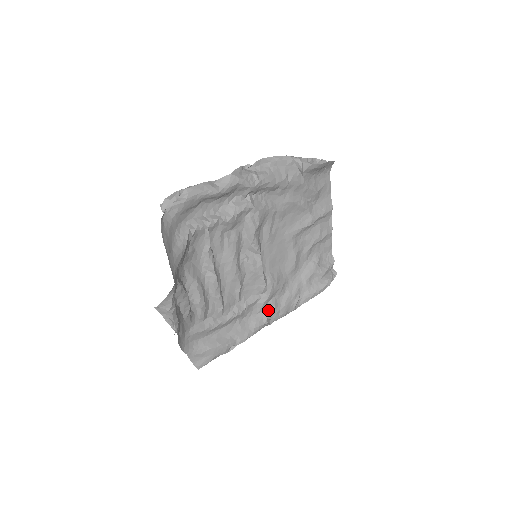
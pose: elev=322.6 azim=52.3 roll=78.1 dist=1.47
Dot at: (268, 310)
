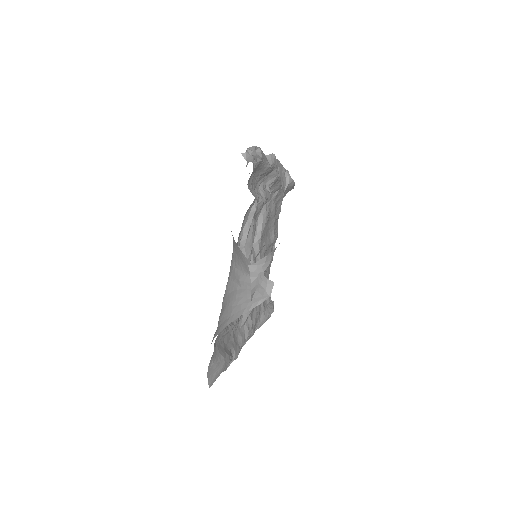
Dot at: (248, 325)
